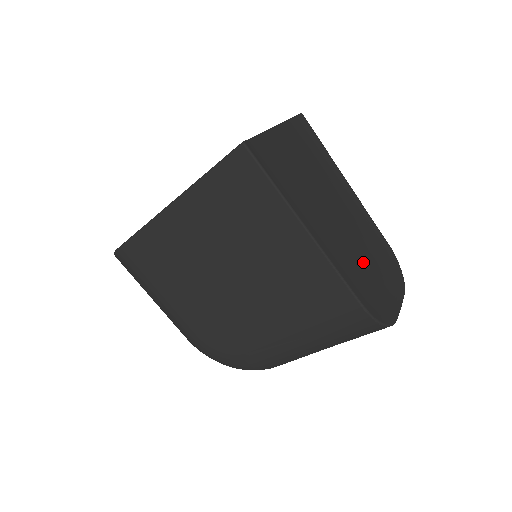
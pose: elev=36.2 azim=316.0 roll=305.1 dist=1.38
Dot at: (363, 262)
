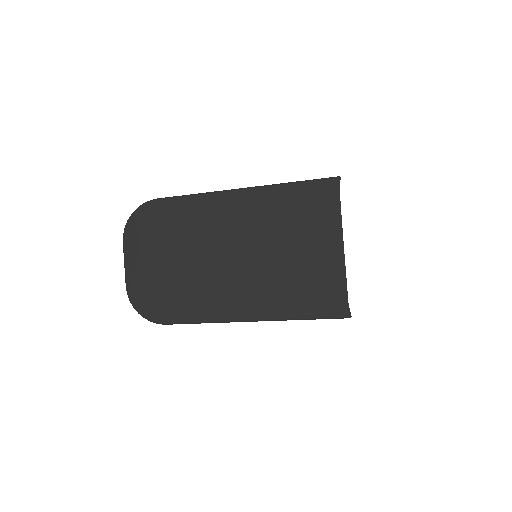
Dot at: occluded
